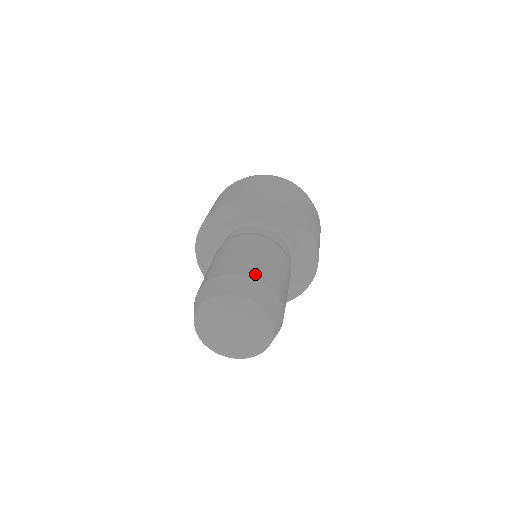
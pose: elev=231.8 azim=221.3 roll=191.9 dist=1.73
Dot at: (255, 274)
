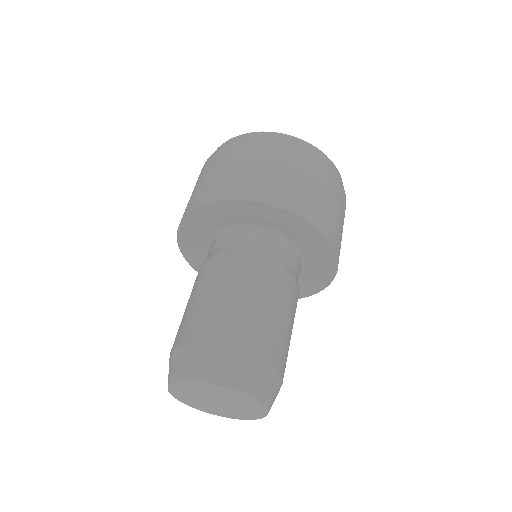
Dot at: (243, 343)
